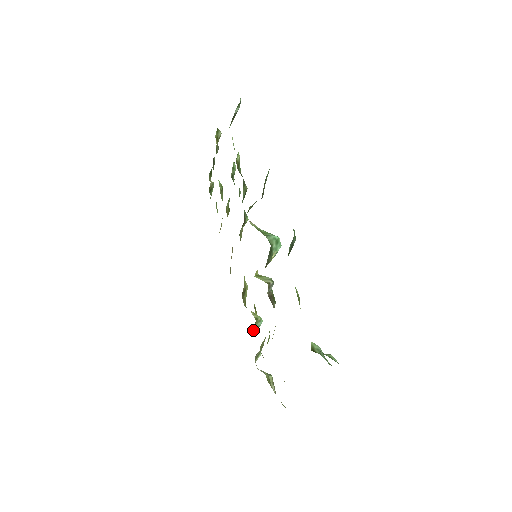
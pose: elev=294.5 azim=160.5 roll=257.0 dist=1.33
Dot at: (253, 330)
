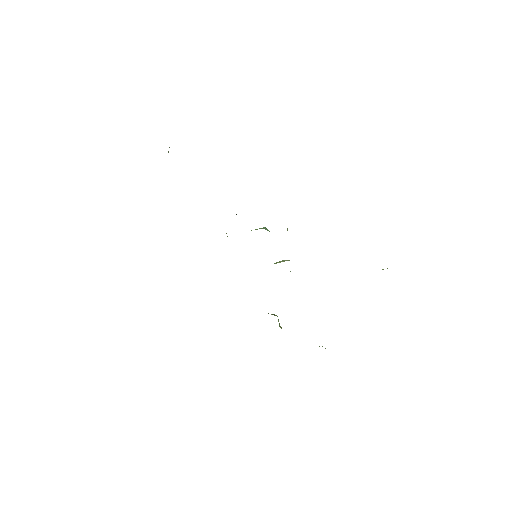
Dot at: (279, 326)
